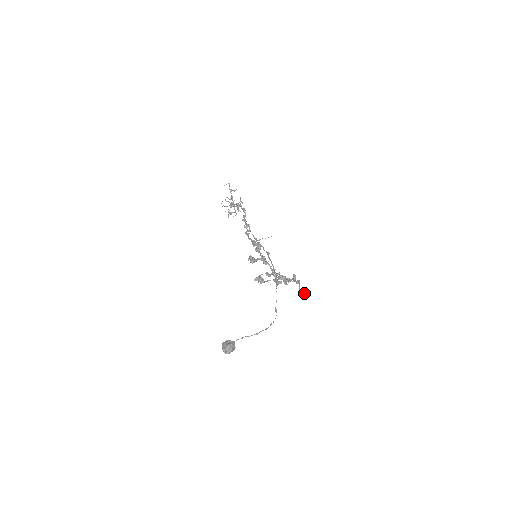
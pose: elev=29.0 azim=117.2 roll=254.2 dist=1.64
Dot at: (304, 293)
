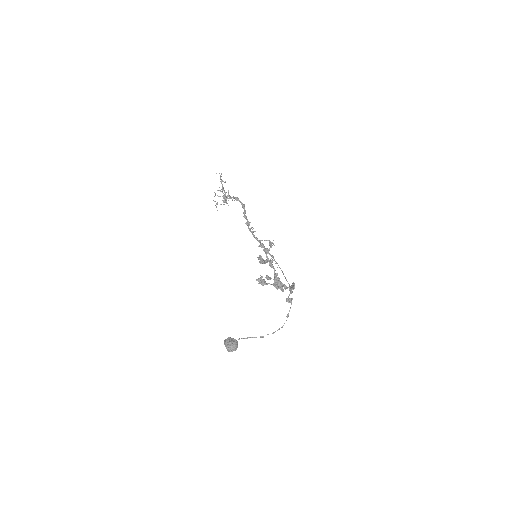
Dot at: occluded
